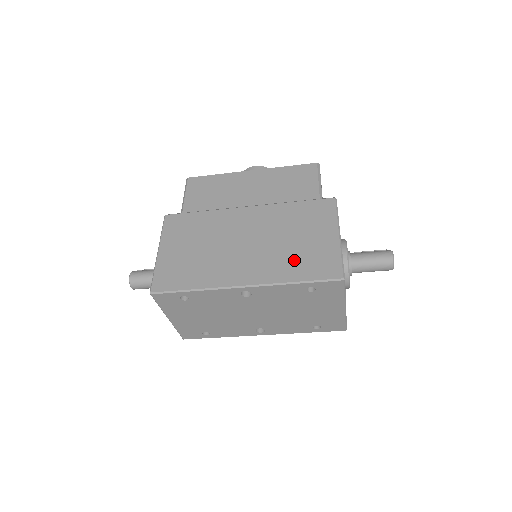
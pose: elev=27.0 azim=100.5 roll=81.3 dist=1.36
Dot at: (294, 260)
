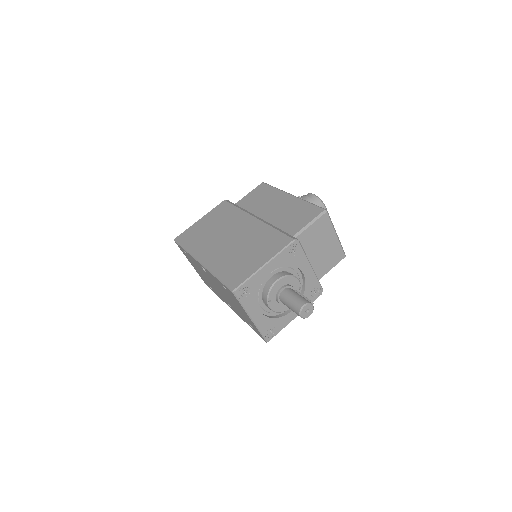
Dot at: (230, 264)
